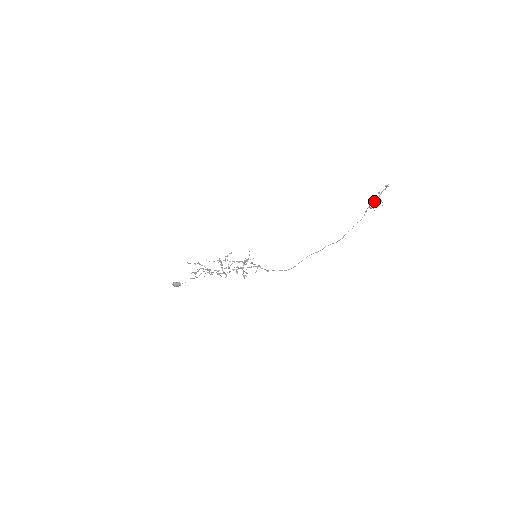
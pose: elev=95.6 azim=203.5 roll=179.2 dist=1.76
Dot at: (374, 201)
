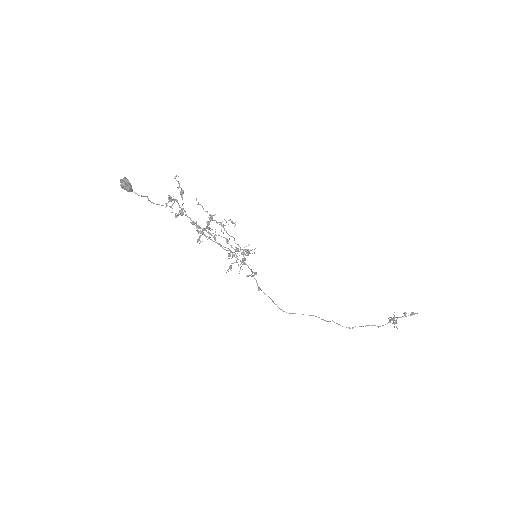
Dot at: (396, 317)
